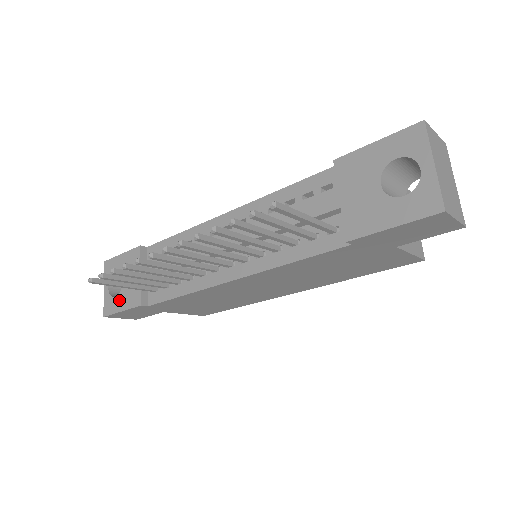
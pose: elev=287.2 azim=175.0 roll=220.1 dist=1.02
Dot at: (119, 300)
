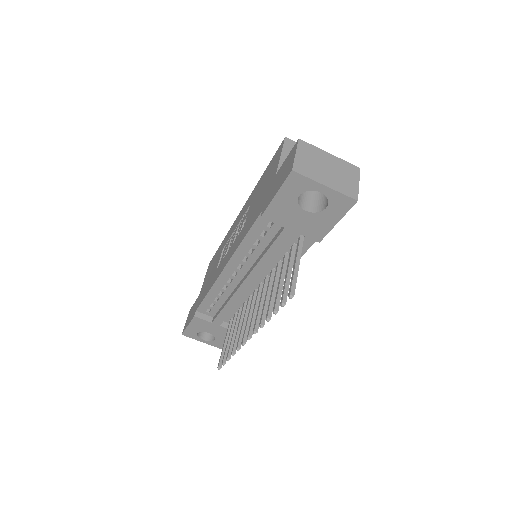
Dot at: (220, 339)
